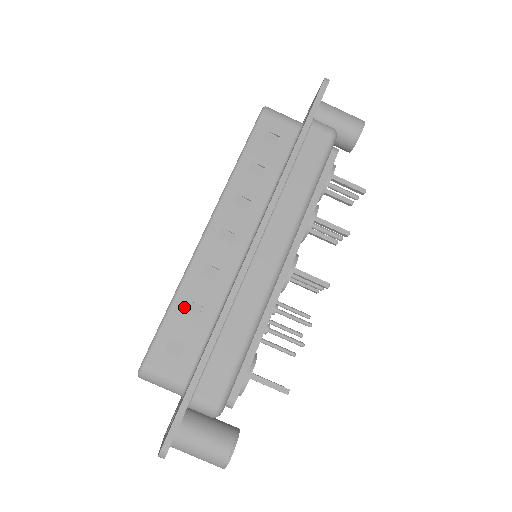
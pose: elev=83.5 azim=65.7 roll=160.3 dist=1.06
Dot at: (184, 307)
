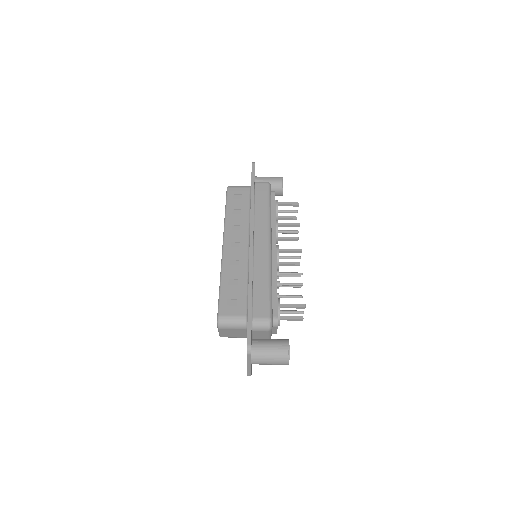
Dot at: (228, 283)
